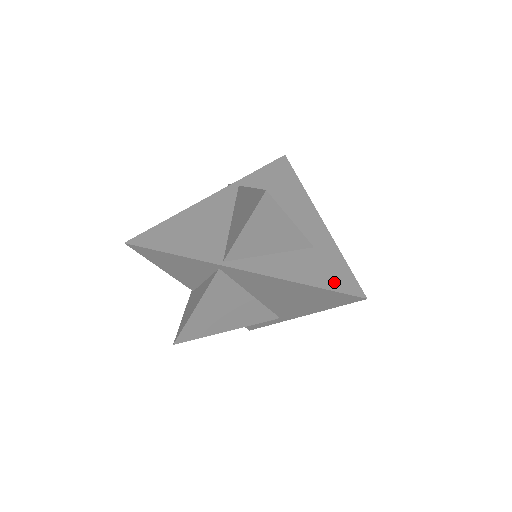
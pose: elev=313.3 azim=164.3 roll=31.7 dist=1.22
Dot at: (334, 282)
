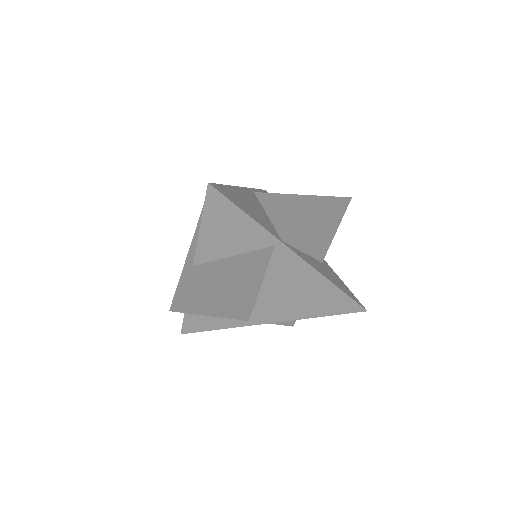
Dot at: (347, 291)
